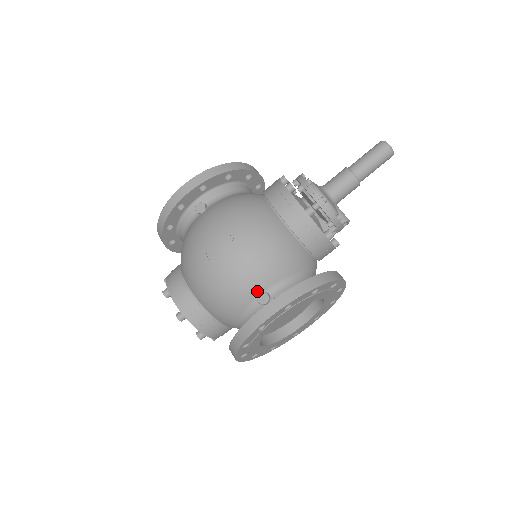
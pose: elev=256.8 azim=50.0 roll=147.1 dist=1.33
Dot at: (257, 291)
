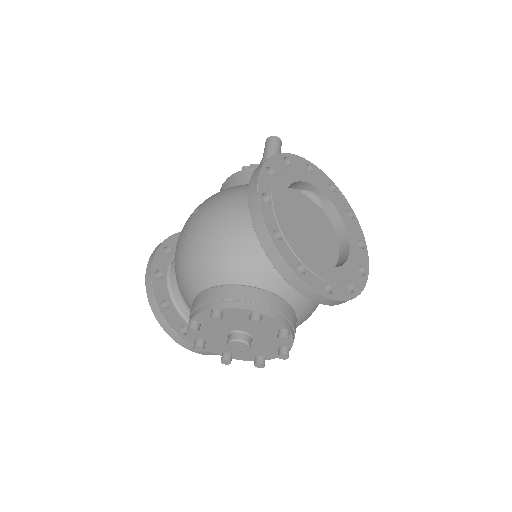
Dot at: (246, 207)
